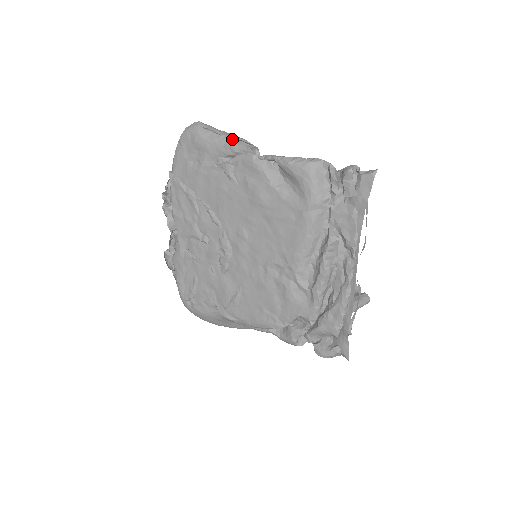
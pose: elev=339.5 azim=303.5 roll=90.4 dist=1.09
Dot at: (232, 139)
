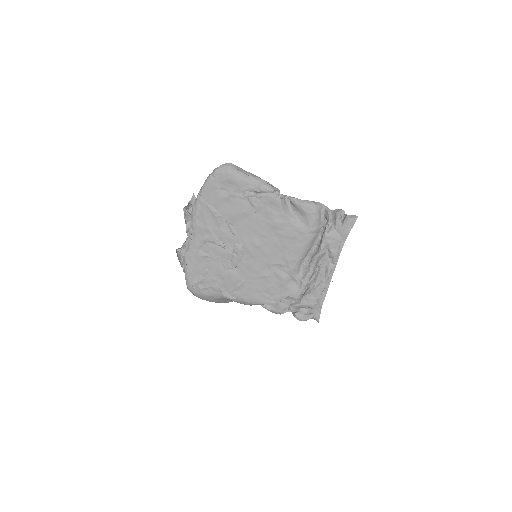
Dot at: (259, 181)
